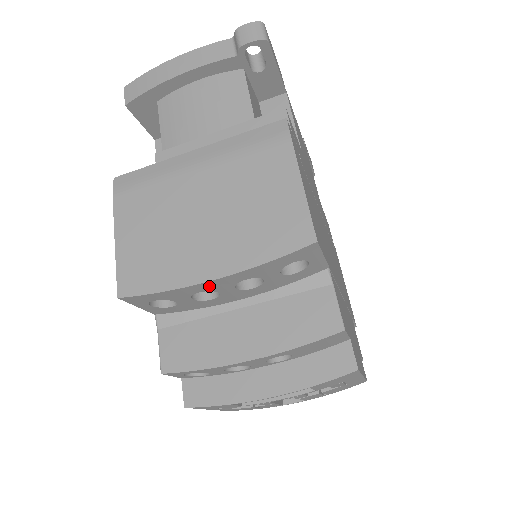
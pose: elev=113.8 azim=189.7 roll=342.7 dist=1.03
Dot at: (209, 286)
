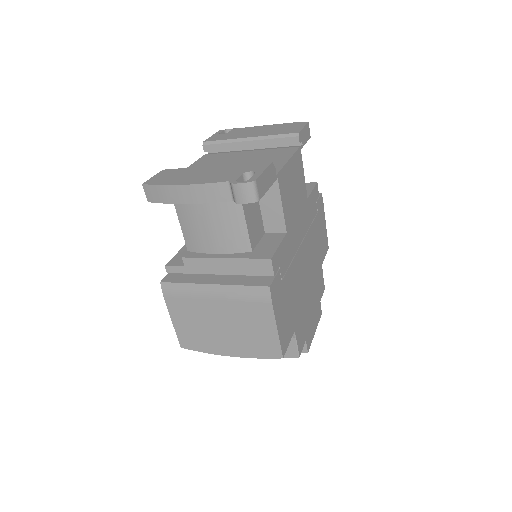
Dot at: occluded
